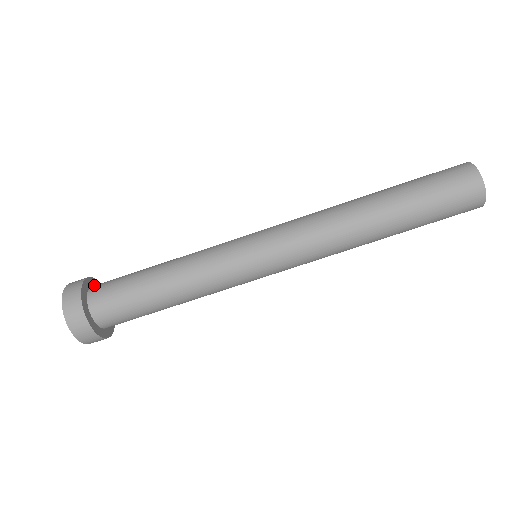
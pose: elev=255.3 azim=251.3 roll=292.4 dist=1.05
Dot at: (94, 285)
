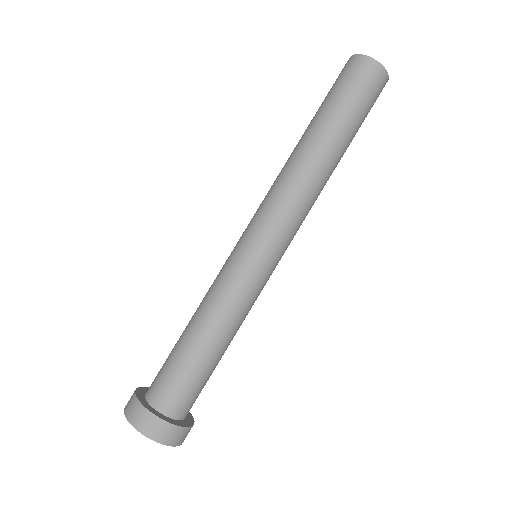
Dot at: occluded
